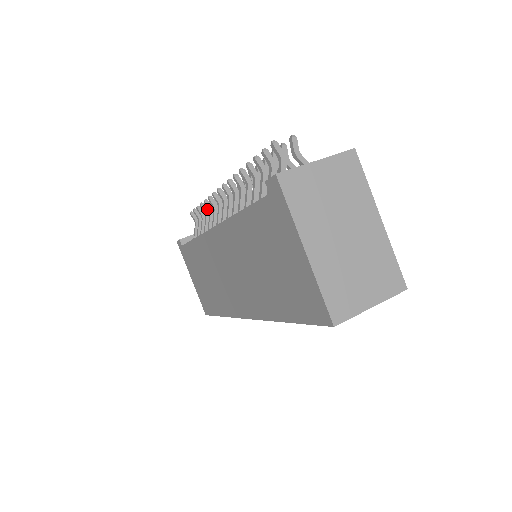
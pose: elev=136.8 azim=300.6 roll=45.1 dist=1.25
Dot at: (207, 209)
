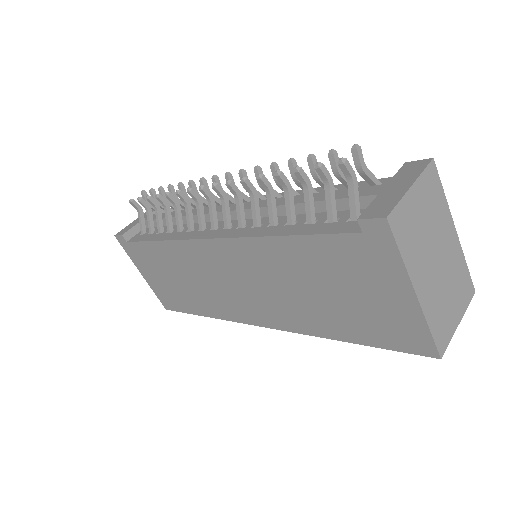
Dot at: (165, 200)
